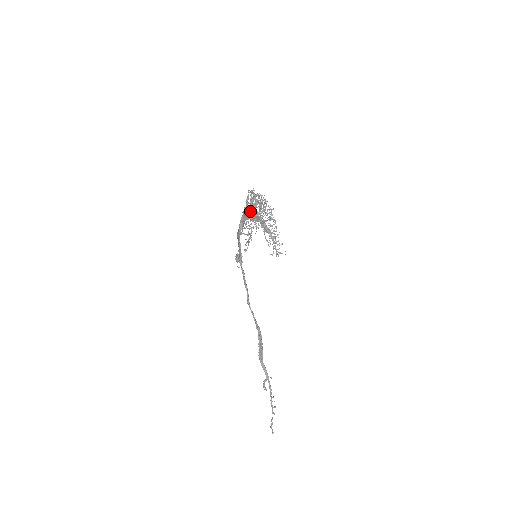
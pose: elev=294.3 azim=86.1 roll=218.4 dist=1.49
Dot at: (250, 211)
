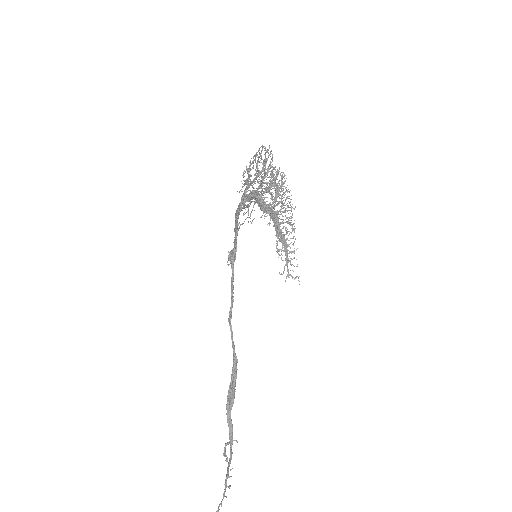
Dot at: (260, 180)
